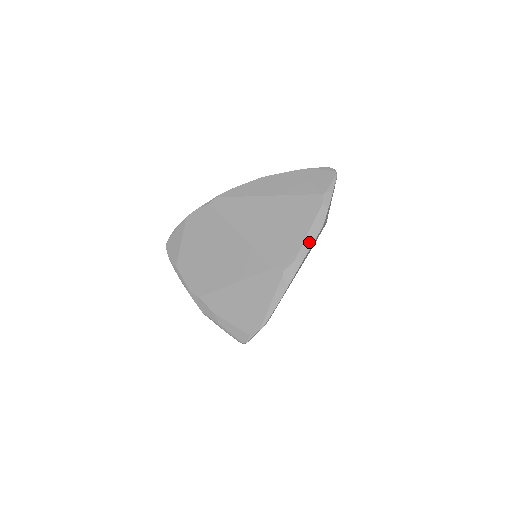
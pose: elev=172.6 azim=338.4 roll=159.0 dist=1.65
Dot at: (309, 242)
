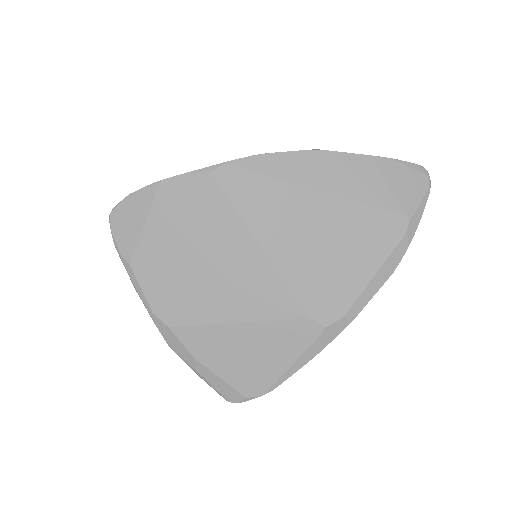
Dot at: (372, 290)
